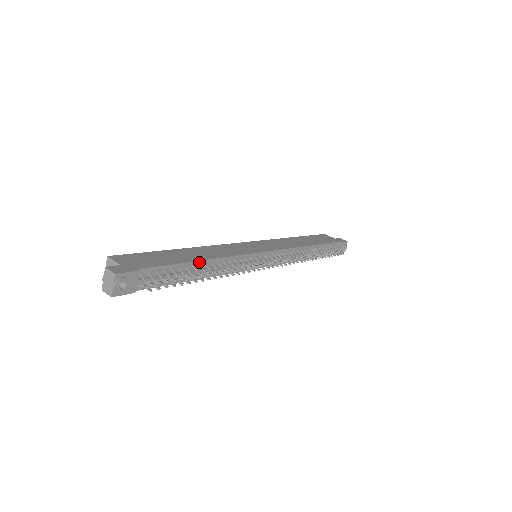
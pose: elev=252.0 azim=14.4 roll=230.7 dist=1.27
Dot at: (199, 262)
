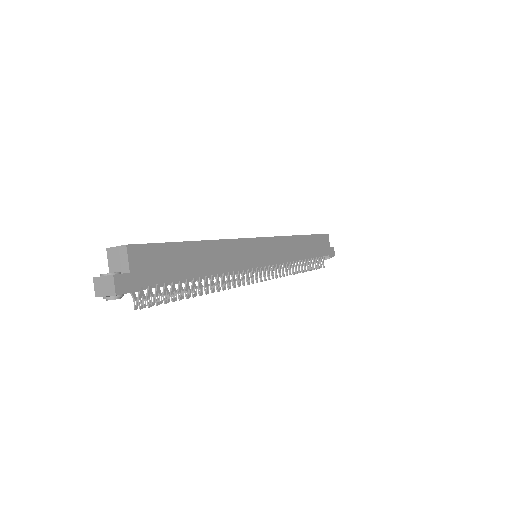
Dot at: (202, 276)
